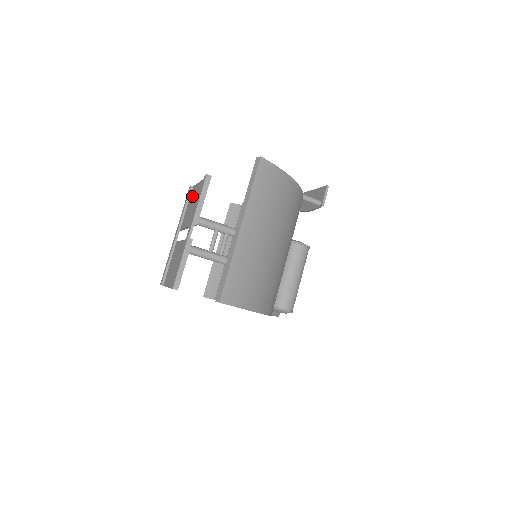
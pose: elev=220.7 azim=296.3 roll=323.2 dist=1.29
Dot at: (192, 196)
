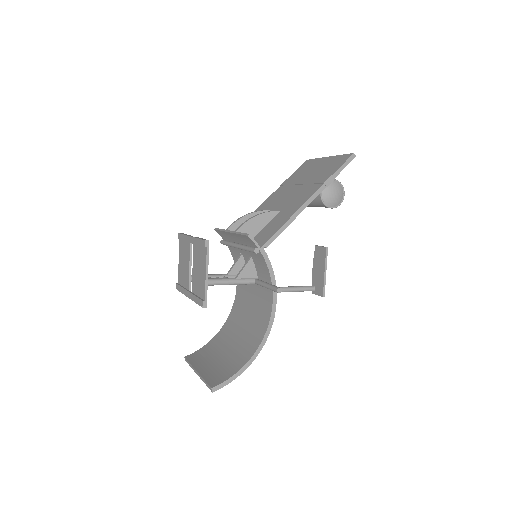
Dot at: (202, 259)
